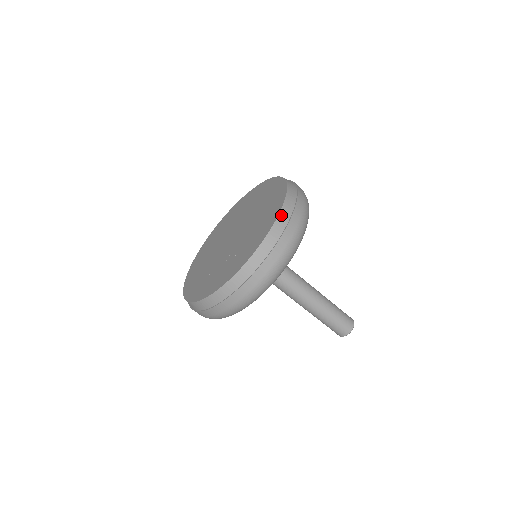
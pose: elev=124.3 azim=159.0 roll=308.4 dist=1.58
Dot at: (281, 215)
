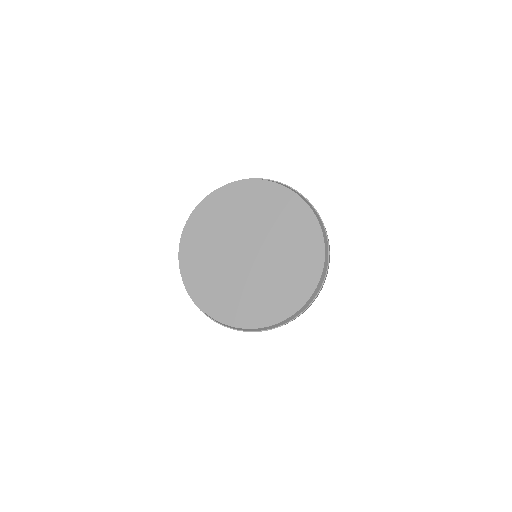
Dot at: (326, 252)
